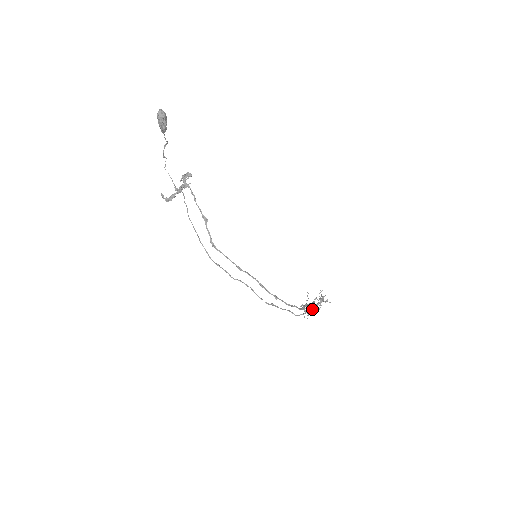
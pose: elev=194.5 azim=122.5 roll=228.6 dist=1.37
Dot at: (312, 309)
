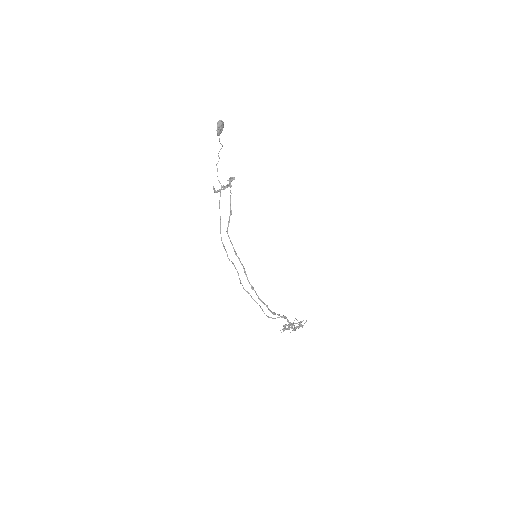
Dot at: (288, 327)
